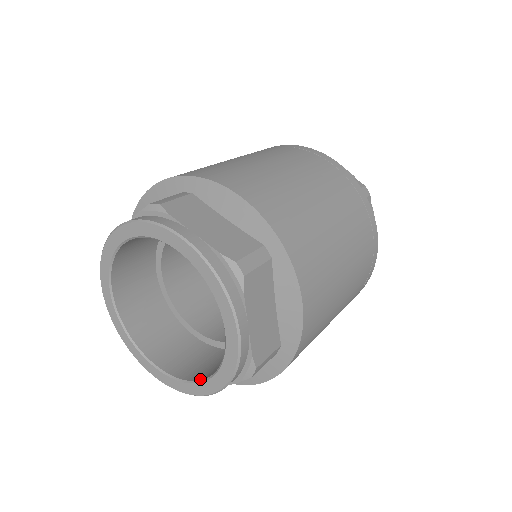
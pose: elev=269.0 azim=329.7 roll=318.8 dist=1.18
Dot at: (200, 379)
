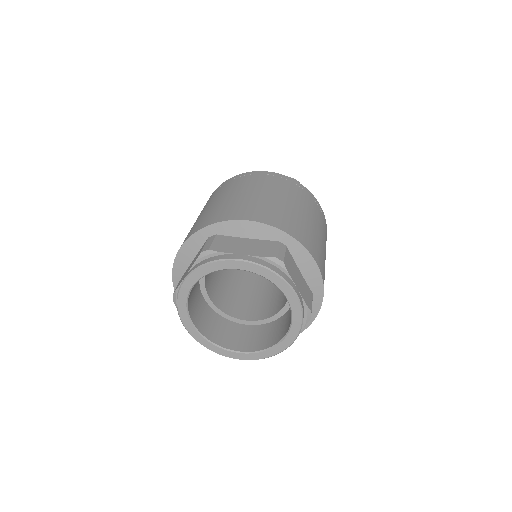
Dot at: (279, 340)
